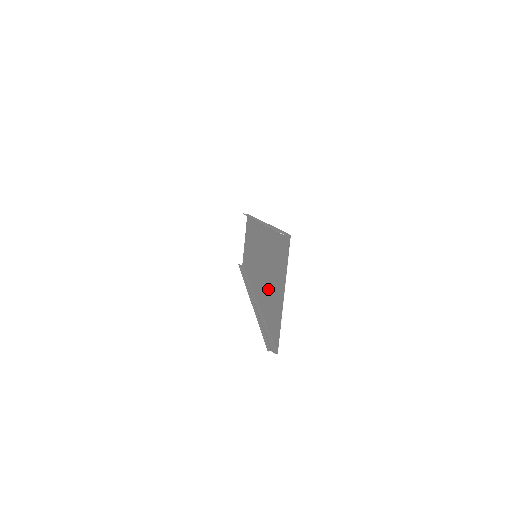
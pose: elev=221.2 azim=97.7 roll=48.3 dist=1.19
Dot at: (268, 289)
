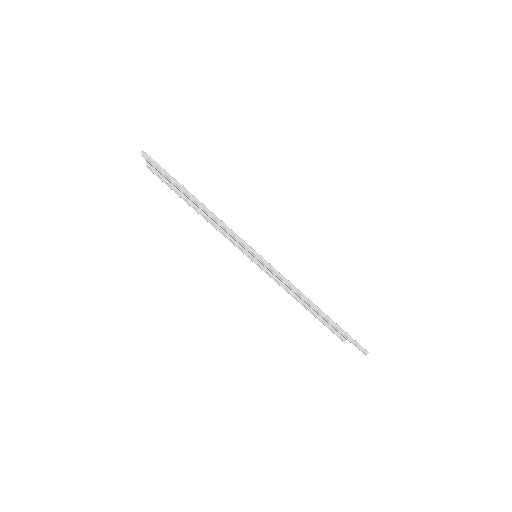
Dot at: occluded
